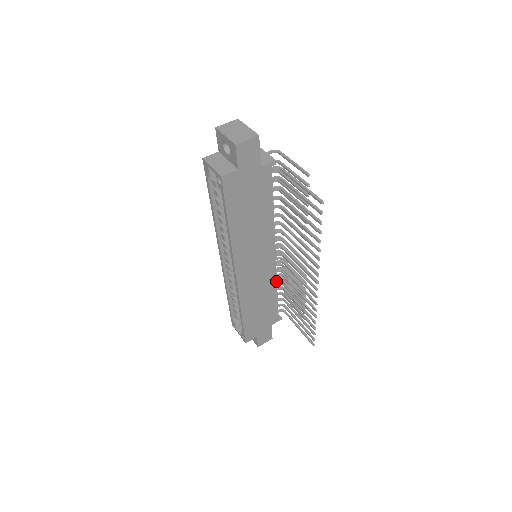
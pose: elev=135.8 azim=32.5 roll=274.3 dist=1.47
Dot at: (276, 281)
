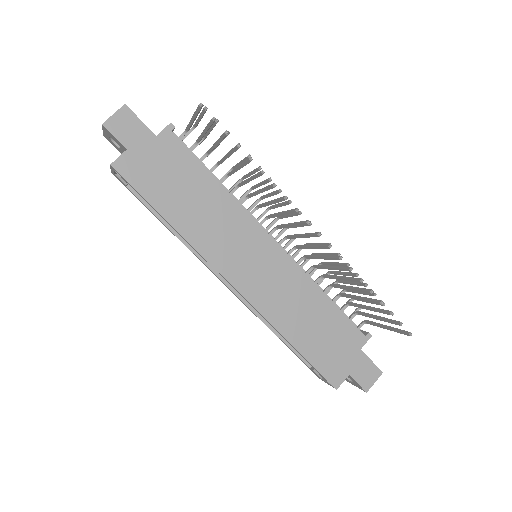
Dot at: (308, 277)
